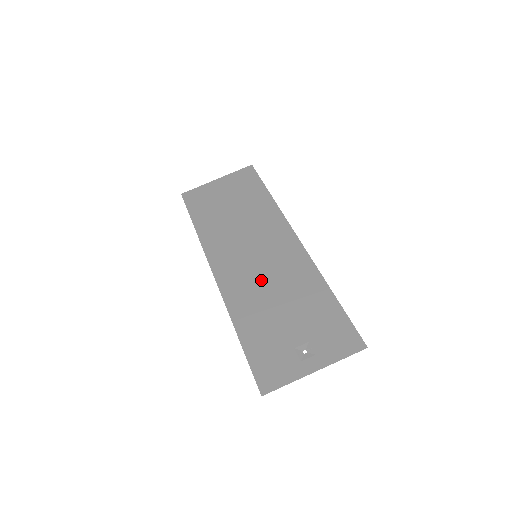
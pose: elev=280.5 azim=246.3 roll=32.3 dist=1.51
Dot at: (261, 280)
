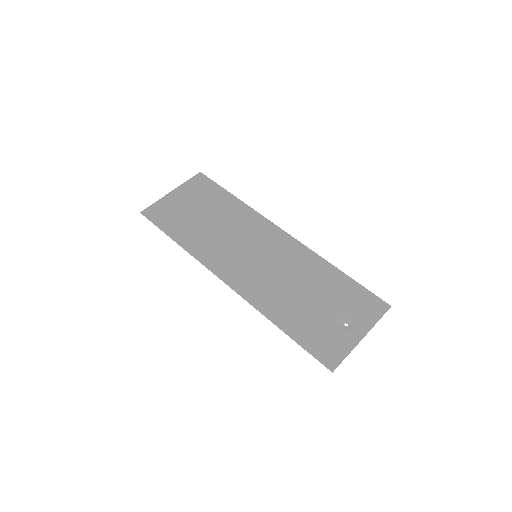
Dot at: (274, 276)
